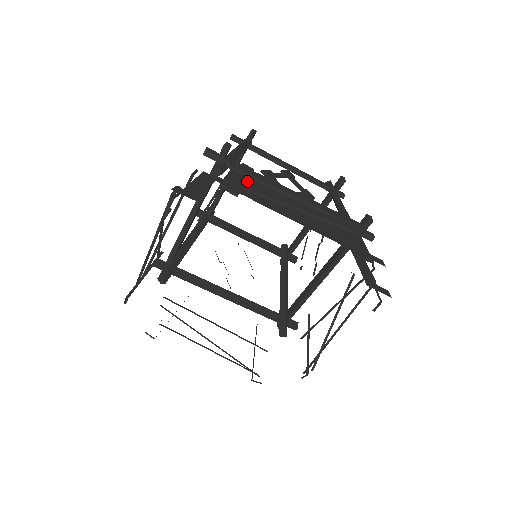
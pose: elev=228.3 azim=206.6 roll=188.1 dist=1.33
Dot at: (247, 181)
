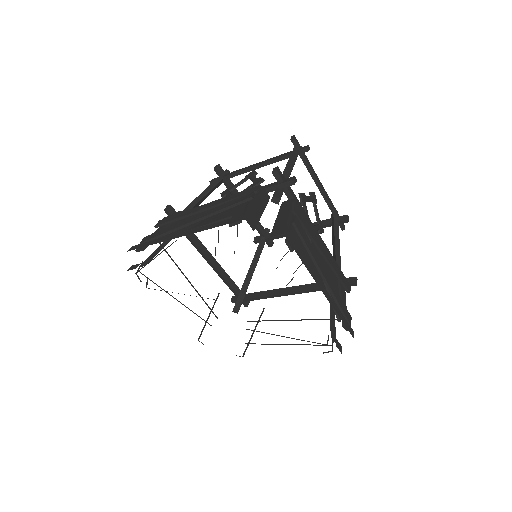
Dot at: occluded
